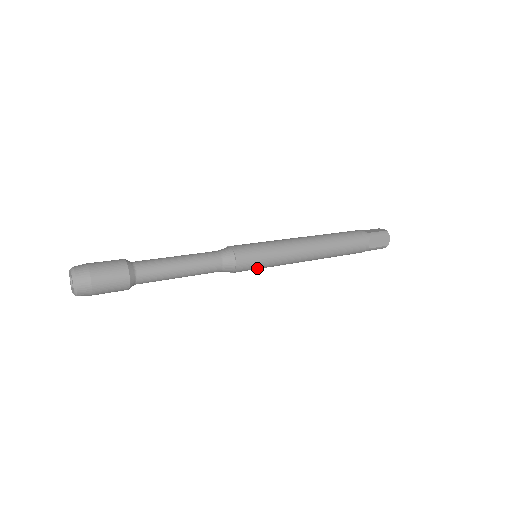
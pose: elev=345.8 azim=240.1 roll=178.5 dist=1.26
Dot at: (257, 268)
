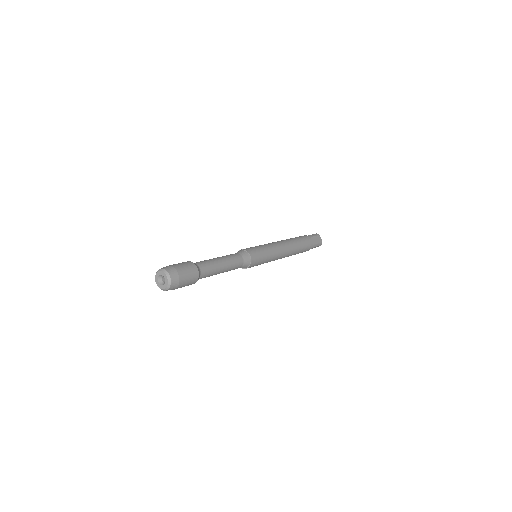
Dot at: (261, 262)
